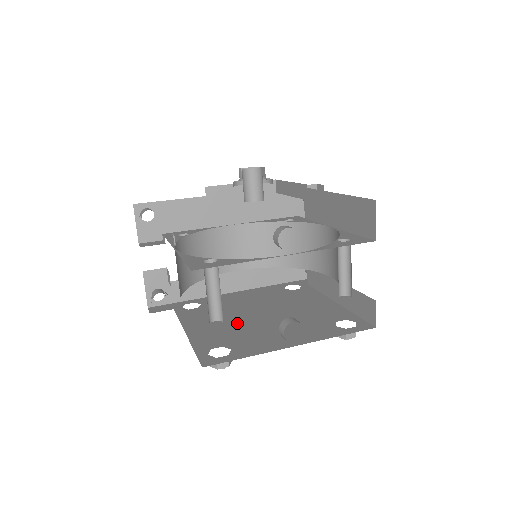
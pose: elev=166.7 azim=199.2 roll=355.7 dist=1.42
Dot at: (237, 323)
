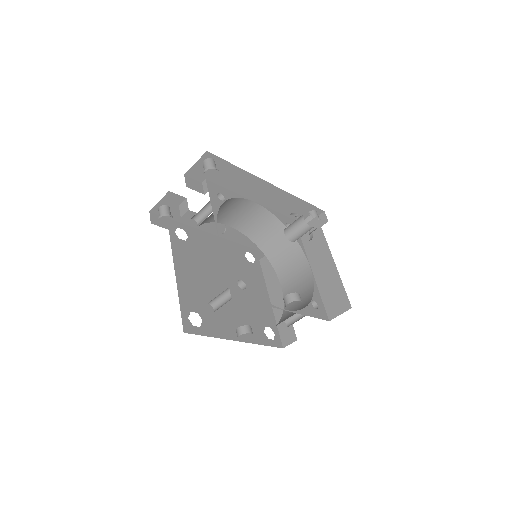
Dot at: (210, 286)
